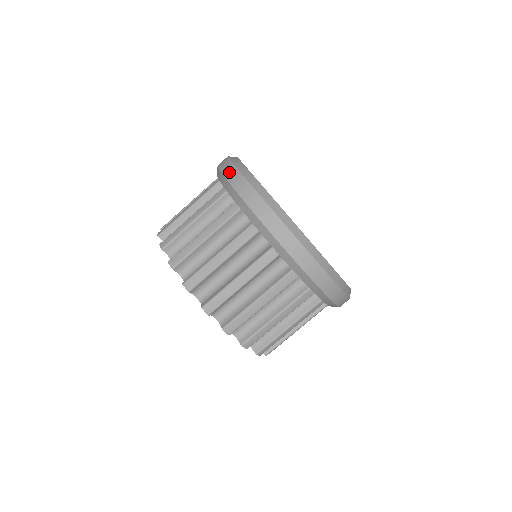
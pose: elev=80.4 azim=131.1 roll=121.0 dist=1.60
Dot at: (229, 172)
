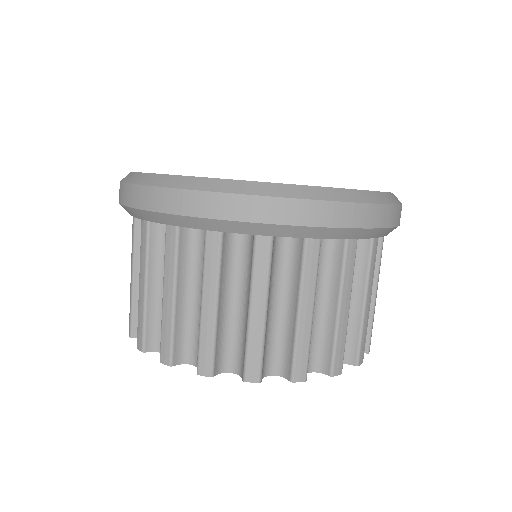
Dot at: occluded
